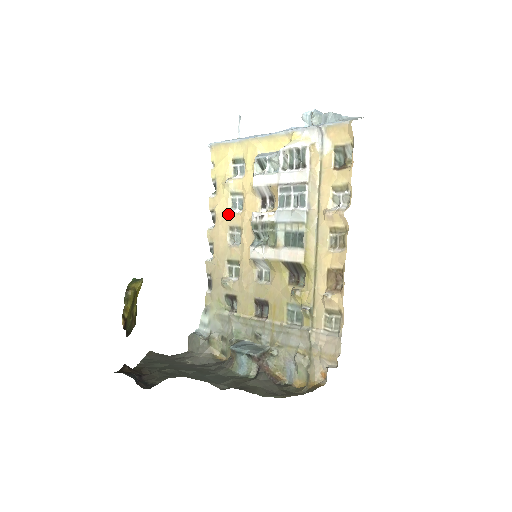
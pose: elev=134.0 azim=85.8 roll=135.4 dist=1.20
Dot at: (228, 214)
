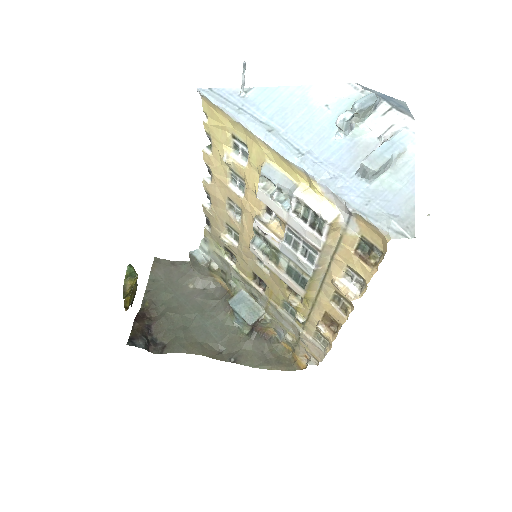
Dot at: (227, 187)
